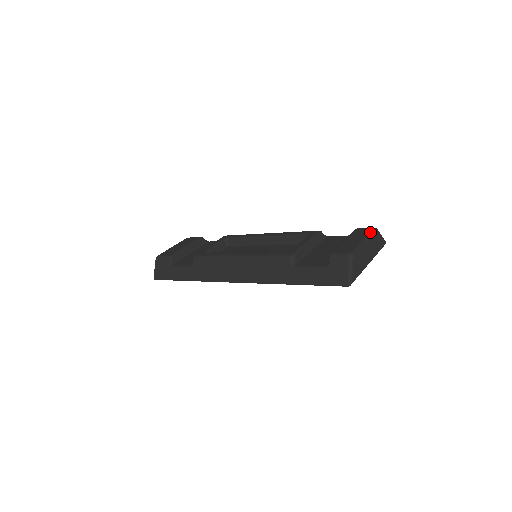
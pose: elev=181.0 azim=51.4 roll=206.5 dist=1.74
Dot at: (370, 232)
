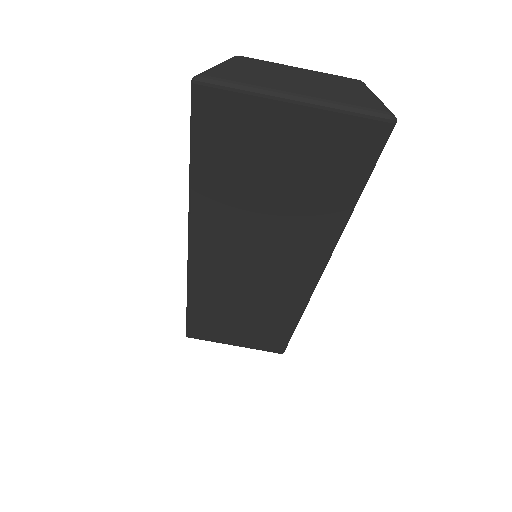
Dot at: (334, 76)
